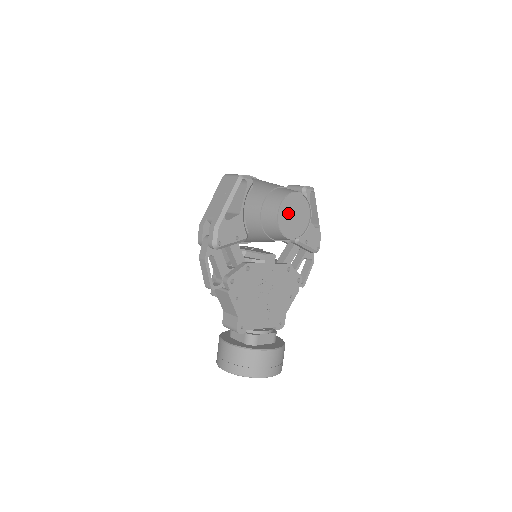
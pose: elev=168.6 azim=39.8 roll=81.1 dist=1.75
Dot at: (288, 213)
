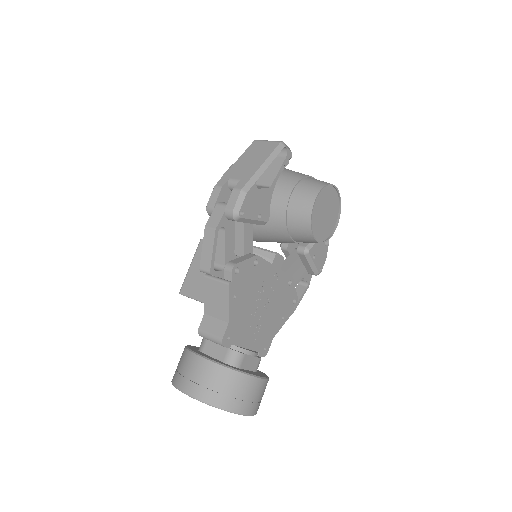
Dot at: (321, 207)
